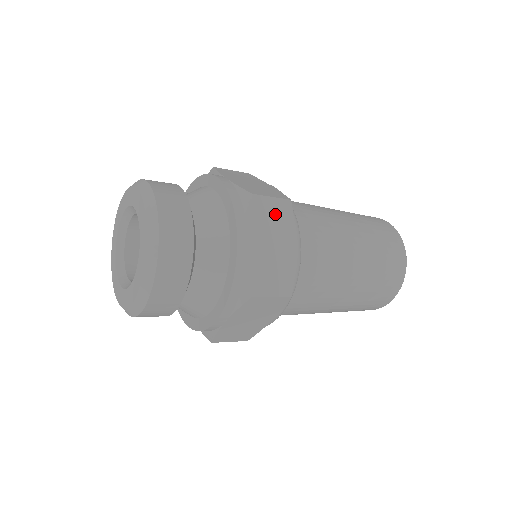
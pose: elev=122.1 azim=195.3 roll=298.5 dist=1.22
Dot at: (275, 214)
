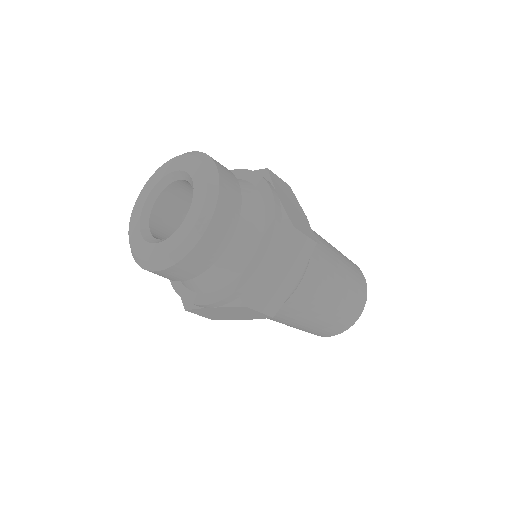
Dot at: (284, 187)
